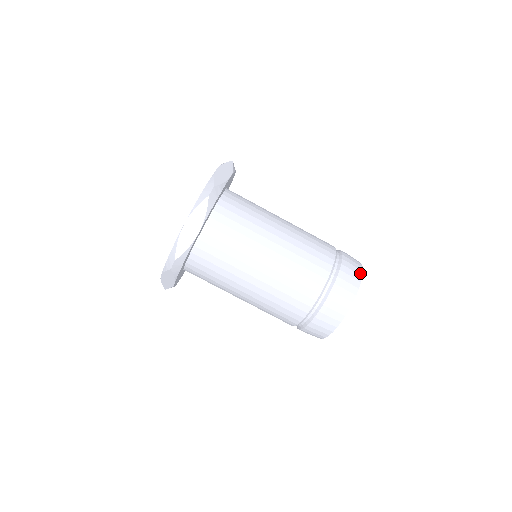
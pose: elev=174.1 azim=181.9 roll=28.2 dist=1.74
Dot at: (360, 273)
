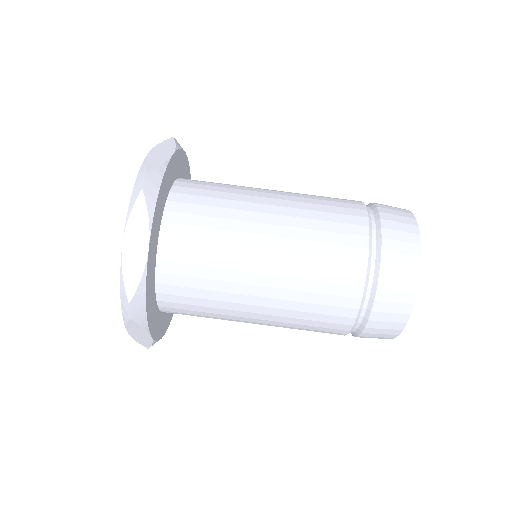
Dot at: (413, 222)
